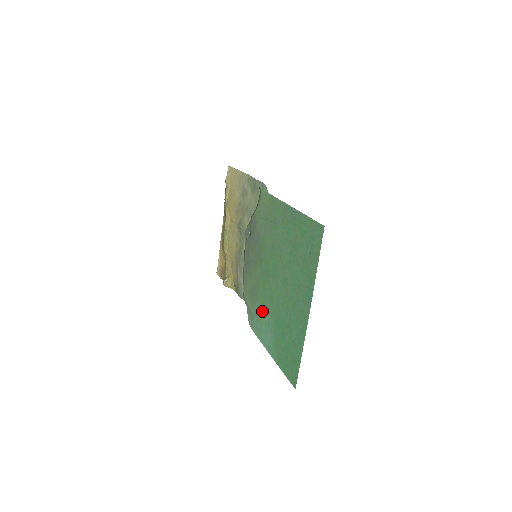
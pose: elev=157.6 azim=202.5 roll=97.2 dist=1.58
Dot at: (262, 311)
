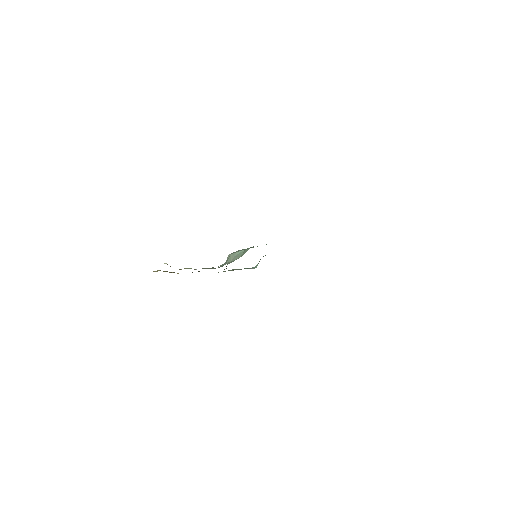
Dot at: occluded
